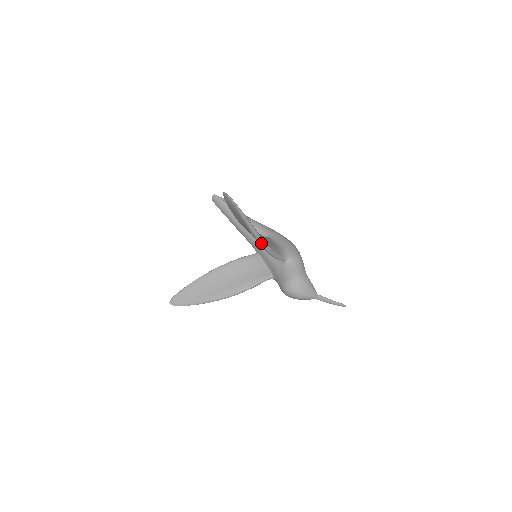
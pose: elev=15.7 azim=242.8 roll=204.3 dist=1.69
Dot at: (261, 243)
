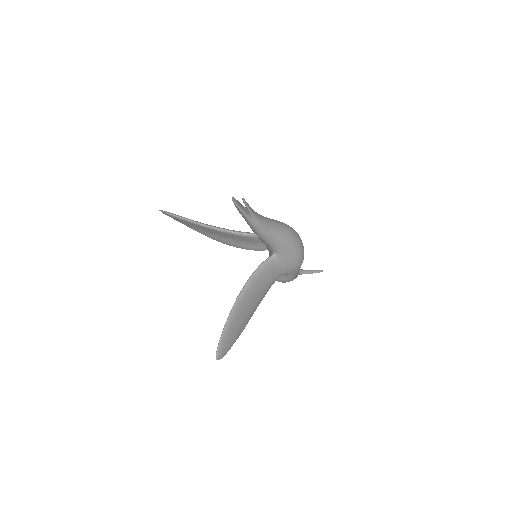
Dot at: occluded
